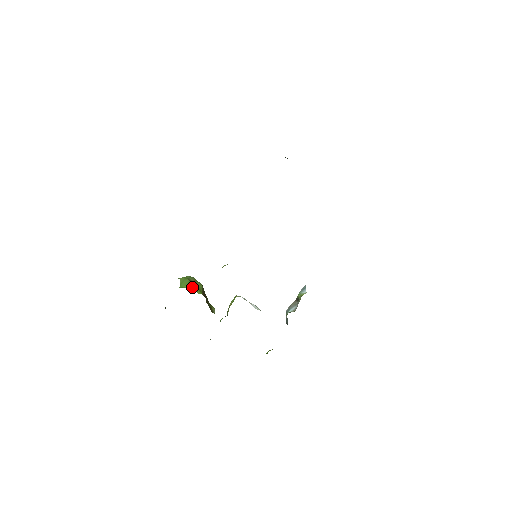
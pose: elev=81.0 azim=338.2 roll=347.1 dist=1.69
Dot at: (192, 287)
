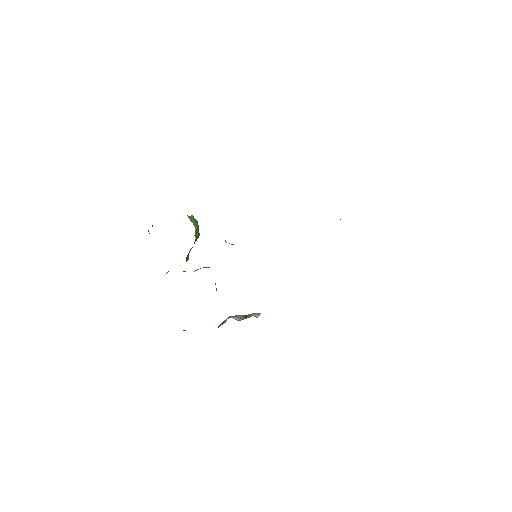
Dot at: (195, 227)
